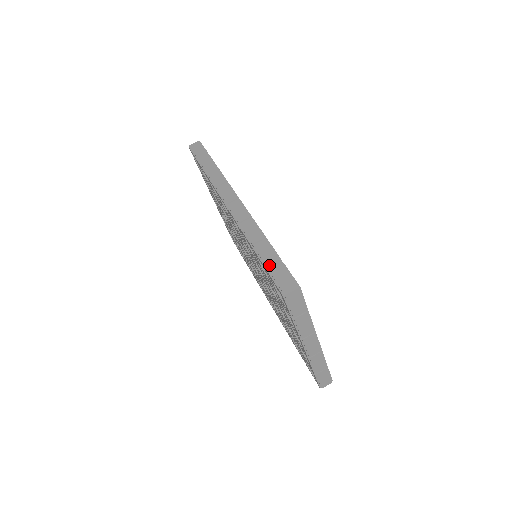
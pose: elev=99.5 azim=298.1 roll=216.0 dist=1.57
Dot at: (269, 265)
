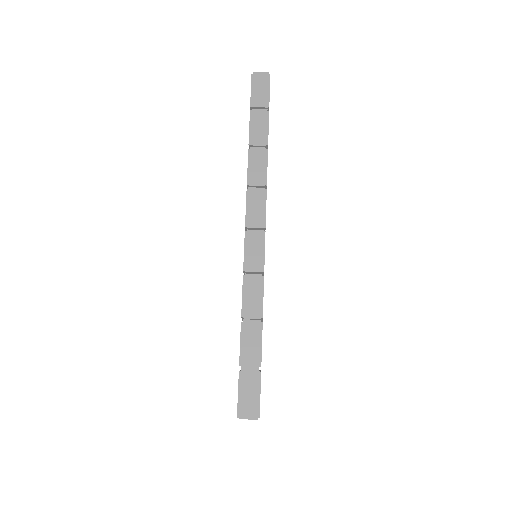
Dot at: (245, 365)
